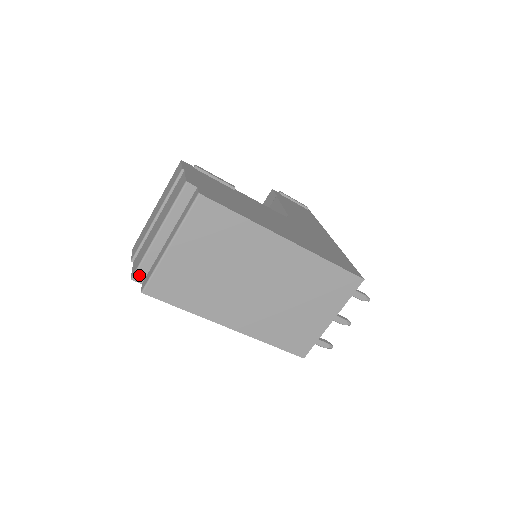
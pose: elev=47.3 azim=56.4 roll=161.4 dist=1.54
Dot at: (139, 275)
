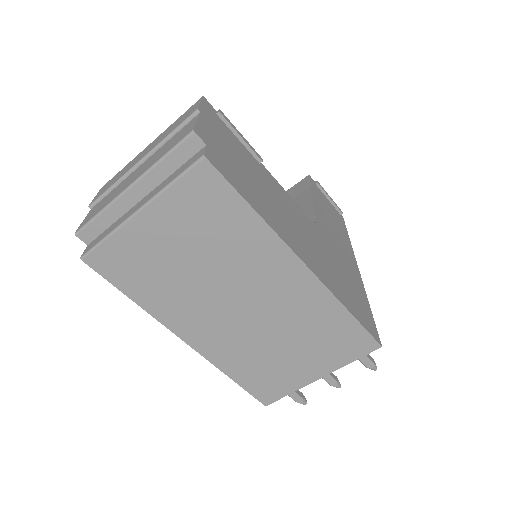
Dot at: (87, 233)
